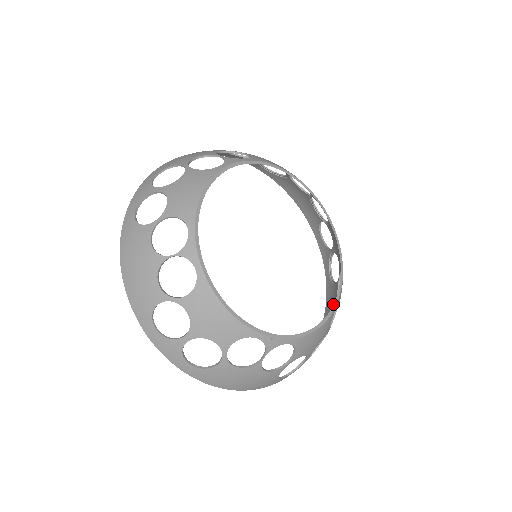
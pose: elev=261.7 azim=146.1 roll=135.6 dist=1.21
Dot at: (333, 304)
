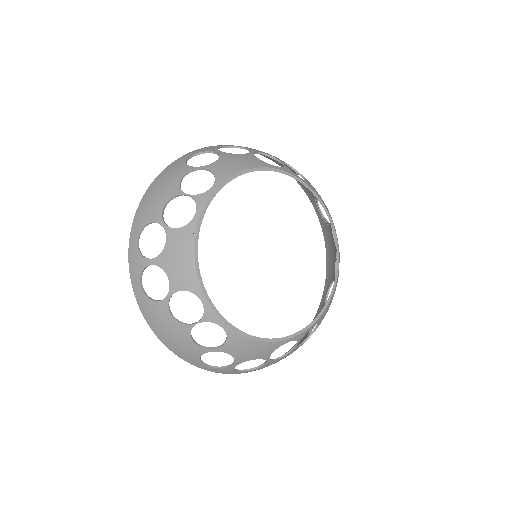
Dot at: occluded
